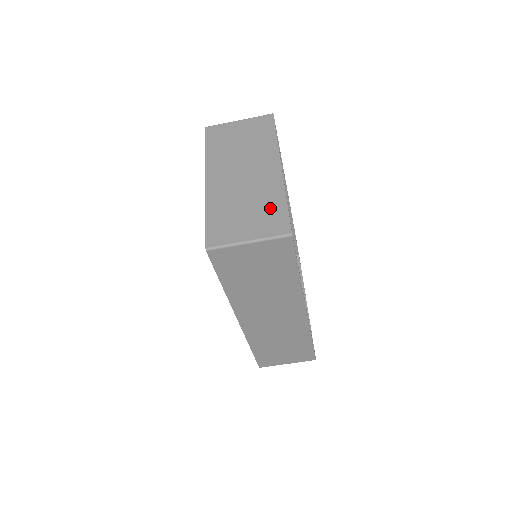
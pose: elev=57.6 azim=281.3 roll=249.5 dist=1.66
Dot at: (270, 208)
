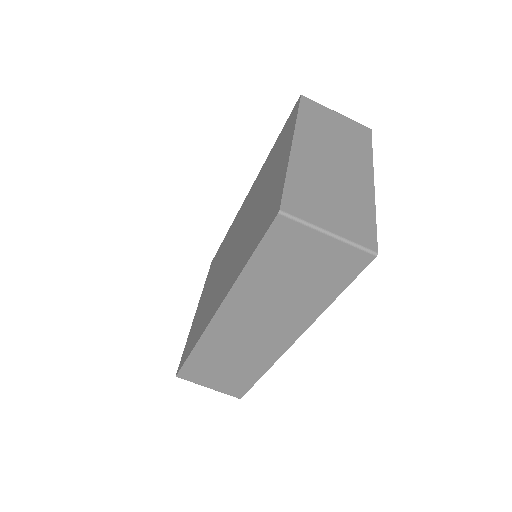
Dot at: (358, 213)
